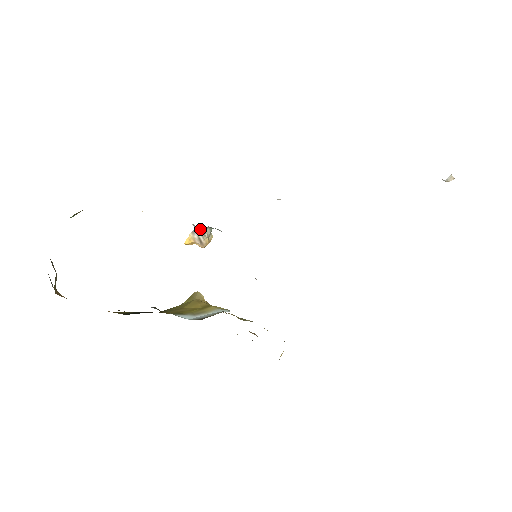
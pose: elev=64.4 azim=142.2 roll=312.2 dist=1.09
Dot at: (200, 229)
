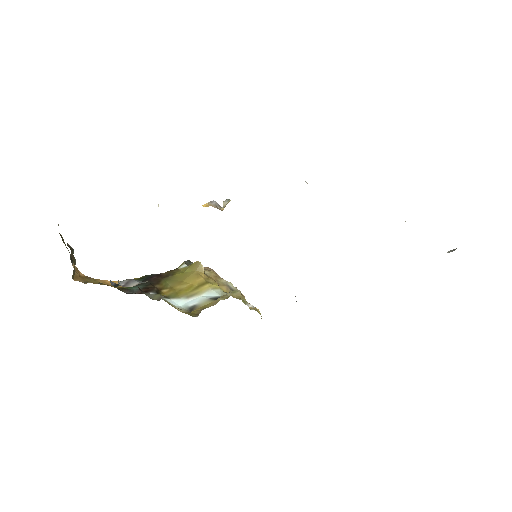
Dot at: (217, 203)
